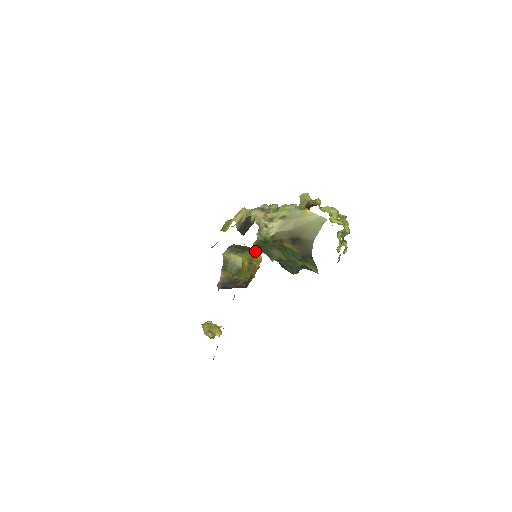
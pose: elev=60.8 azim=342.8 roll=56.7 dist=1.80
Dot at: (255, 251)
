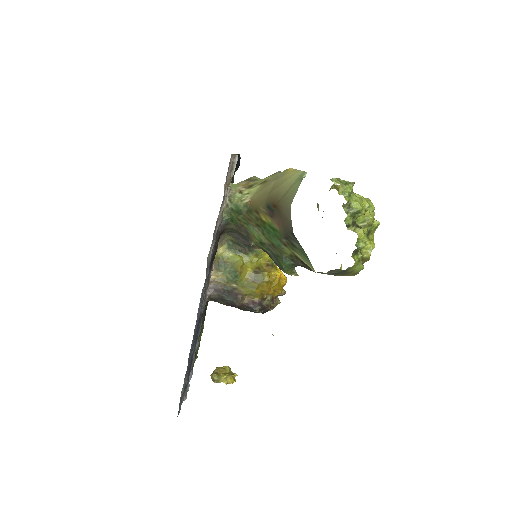
Dot at: (270, 262)
